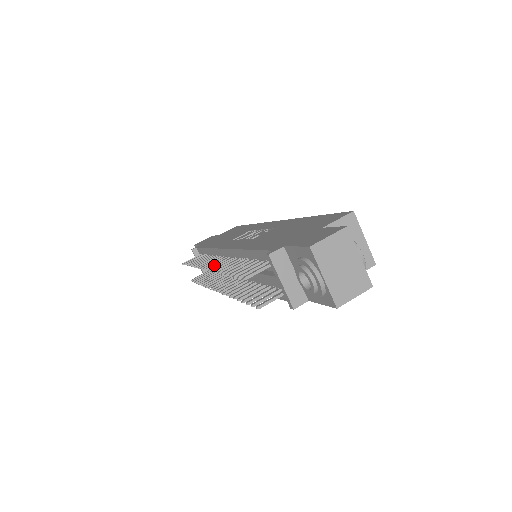
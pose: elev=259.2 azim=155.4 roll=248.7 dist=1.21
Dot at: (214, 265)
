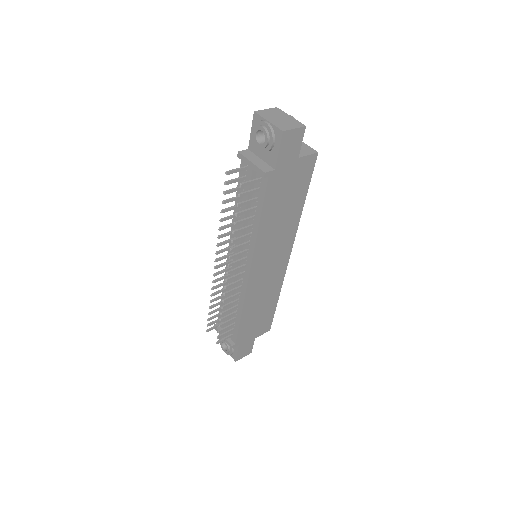
Dot at: (221, 257)
